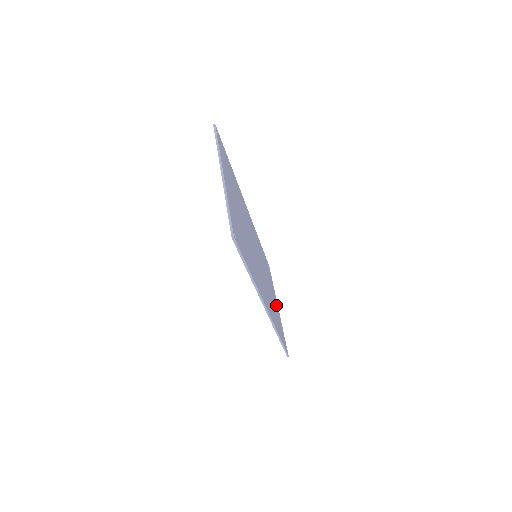
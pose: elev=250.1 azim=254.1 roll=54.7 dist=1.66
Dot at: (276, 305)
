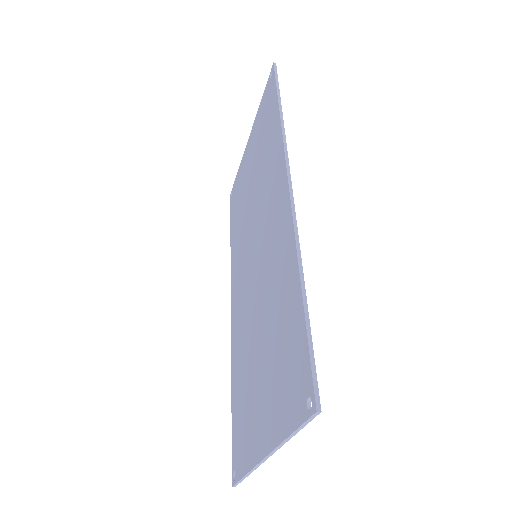
Dot at: occluded
